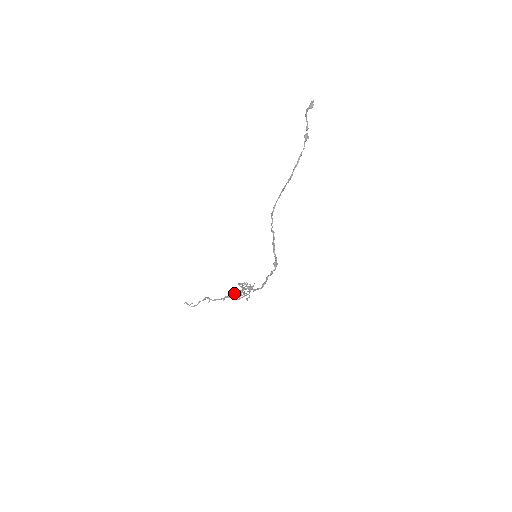
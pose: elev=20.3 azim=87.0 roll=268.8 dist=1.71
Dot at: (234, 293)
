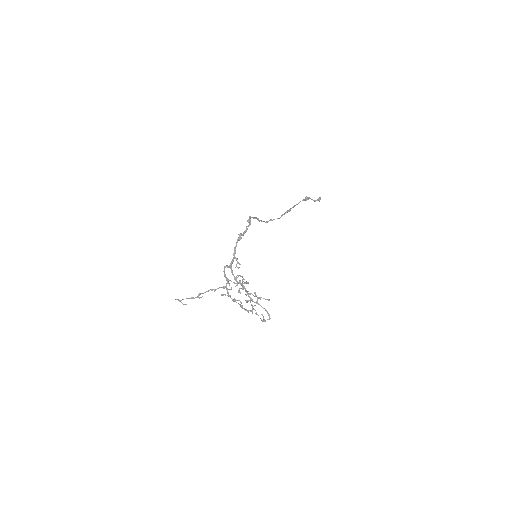
Dot at: (240, 306)
